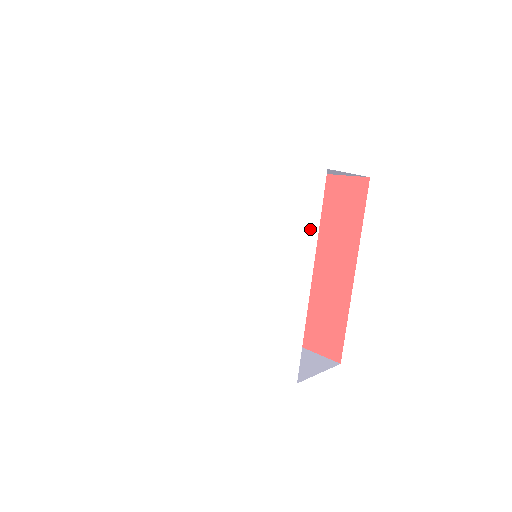
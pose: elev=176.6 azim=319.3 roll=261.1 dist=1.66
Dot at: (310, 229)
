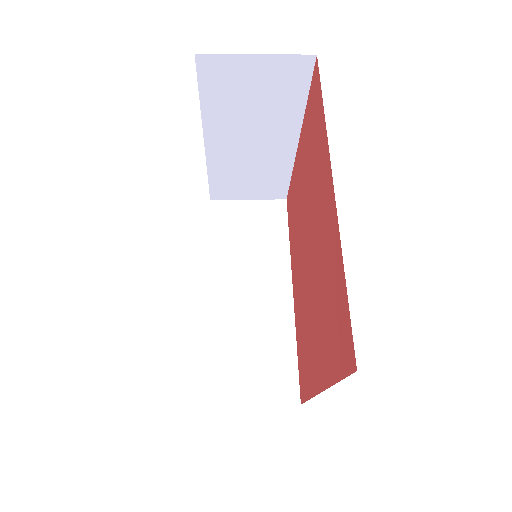
Dot at: occluded
